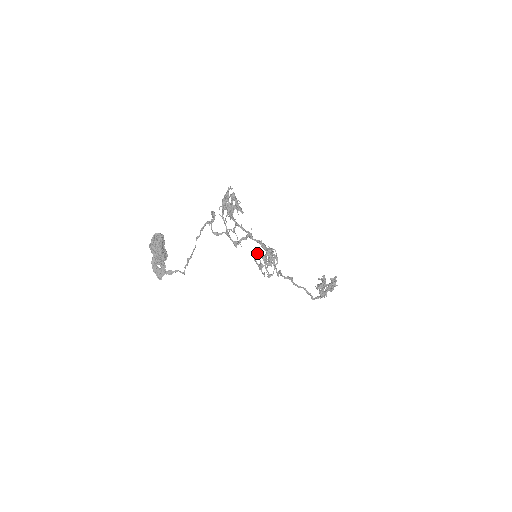
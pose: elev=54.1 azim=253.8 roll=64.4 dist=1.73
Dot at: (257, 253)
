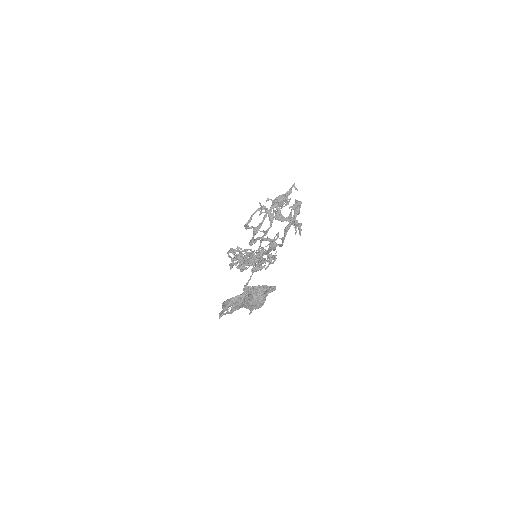
Dot at: (263, 258)
